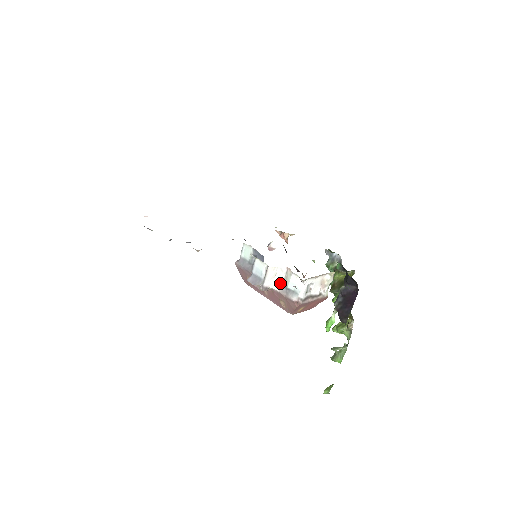
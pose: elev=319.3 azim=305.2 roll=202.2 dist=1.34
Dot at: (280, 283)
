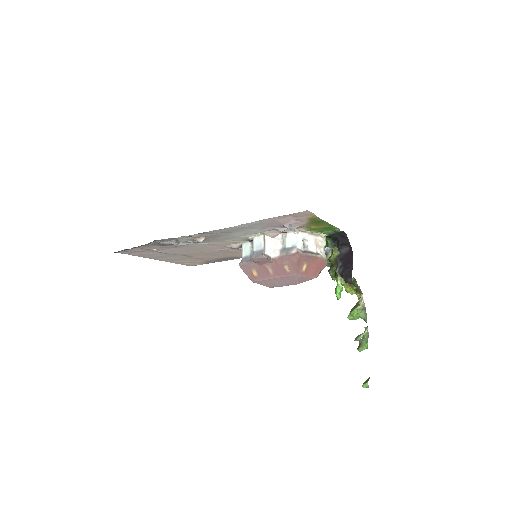
Dot at: (279, 250)
